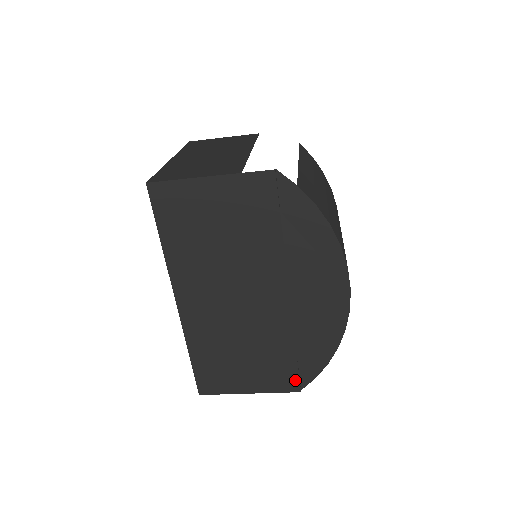
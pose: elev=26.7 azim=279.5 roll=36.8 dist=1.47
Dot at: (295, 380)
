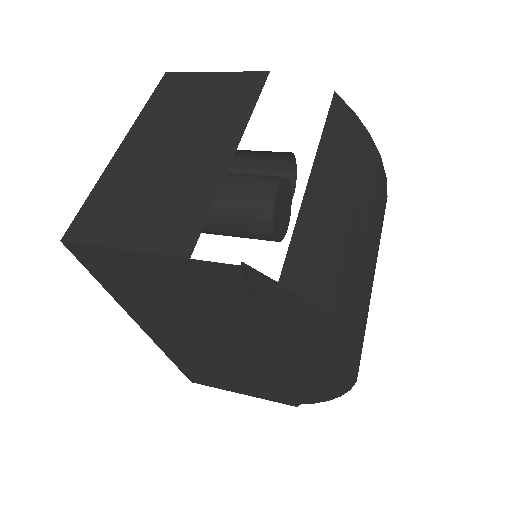
Dot at: (291, 400)
